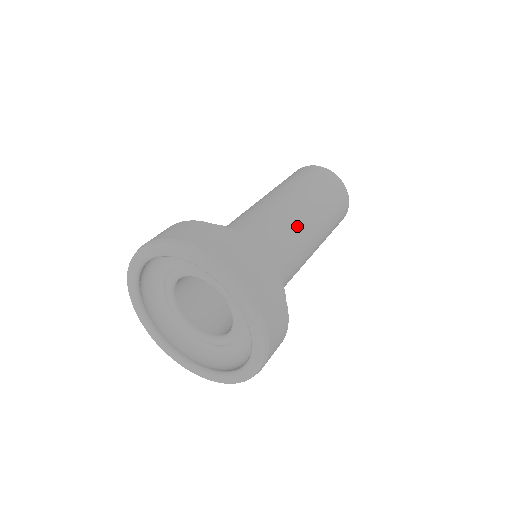
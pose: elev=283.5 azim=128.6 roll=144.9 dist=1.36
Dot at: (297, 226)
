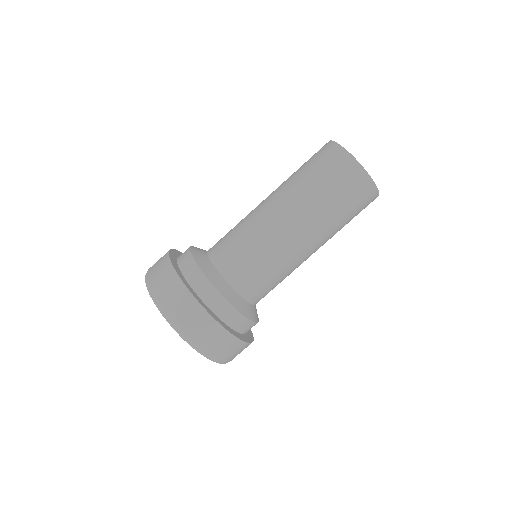
Dot at: (293, 261)
